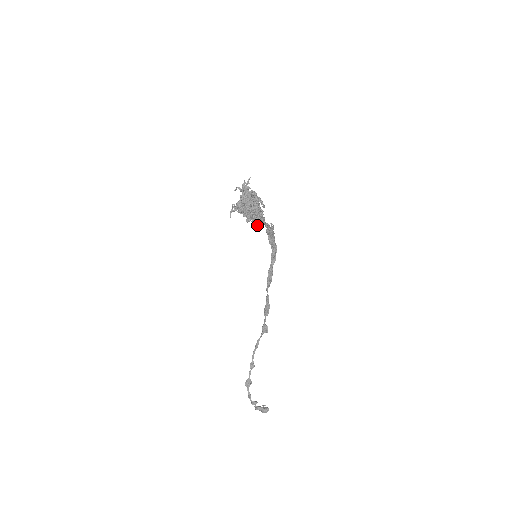
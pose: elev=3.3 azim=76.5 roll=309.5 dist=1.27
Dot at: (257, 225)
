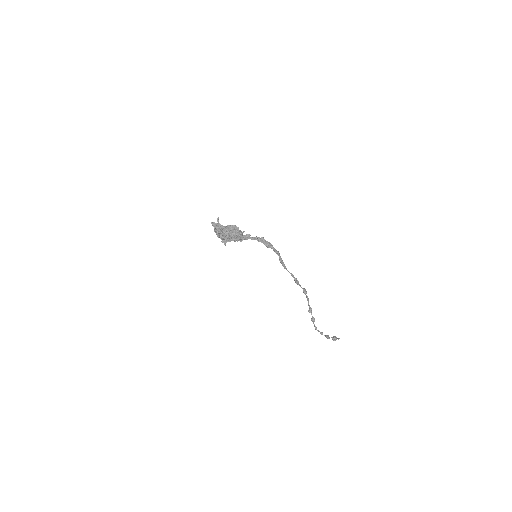
Dot at: occluded
